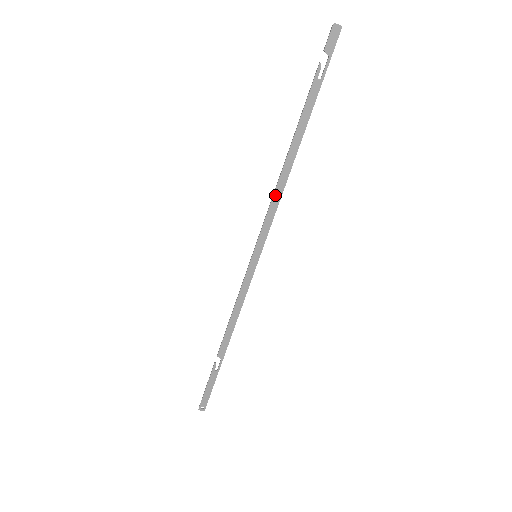
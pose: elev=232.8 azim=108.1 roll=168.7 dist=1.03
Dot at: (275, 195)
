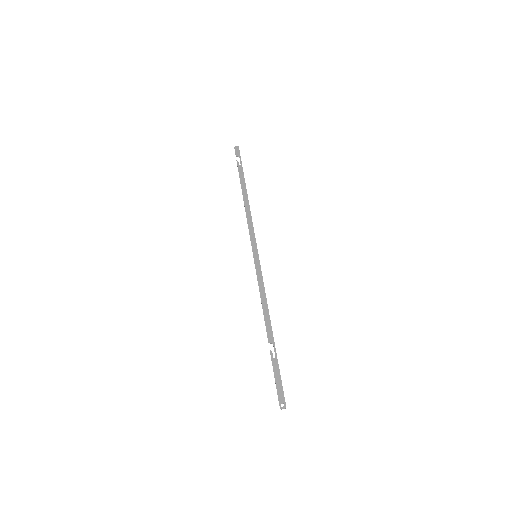
Dot at: (248, 219)
